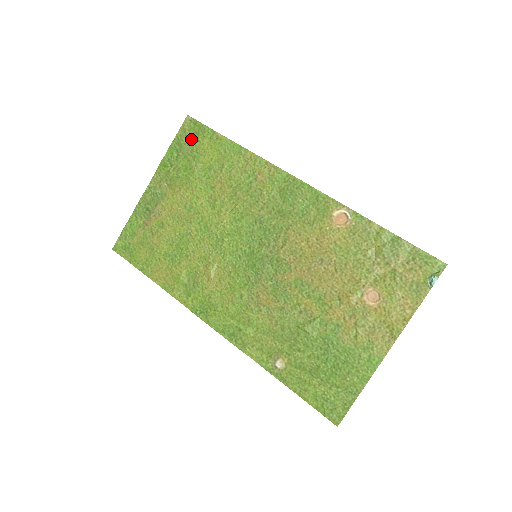
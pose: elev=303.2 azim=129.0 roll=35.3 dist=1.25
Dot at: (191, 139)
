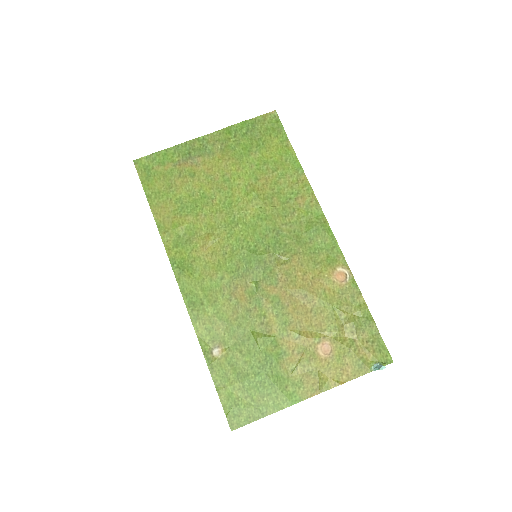
Dot at: (265, 130)
